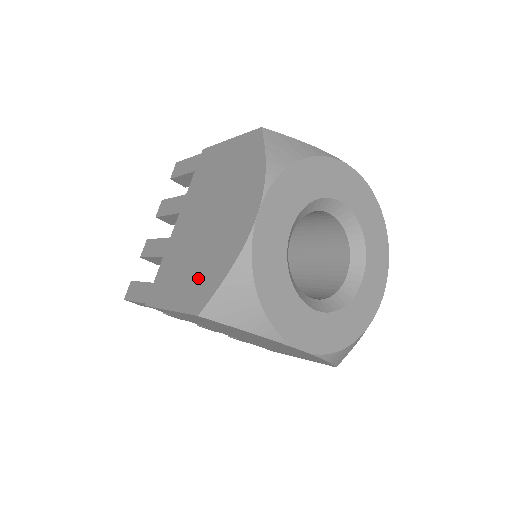
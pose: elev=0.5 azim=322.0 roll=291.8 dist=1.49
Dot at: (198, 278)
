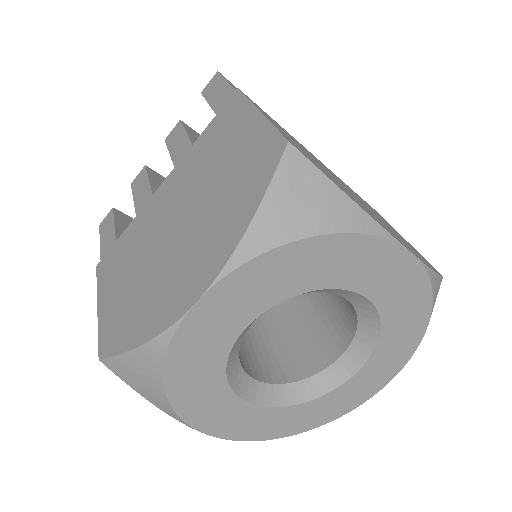
Dot at: (125, 306)
